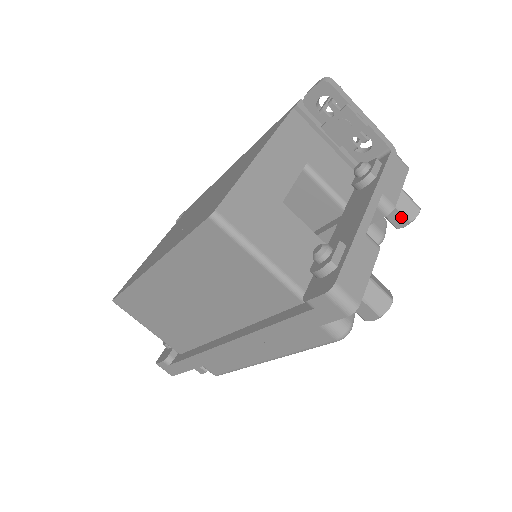
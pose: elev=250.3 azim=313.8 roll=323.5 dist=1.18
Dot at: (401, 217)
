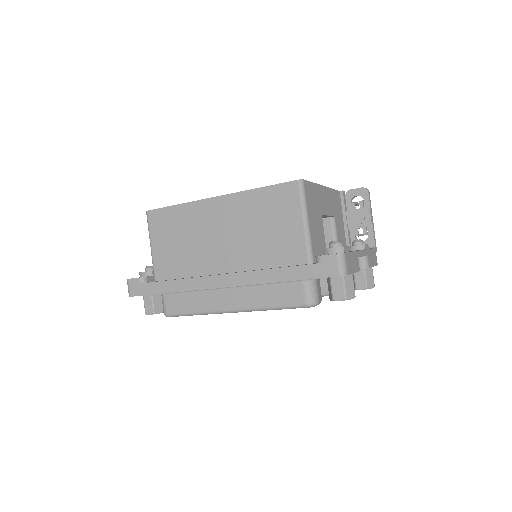
Dot at: (364, 282)
